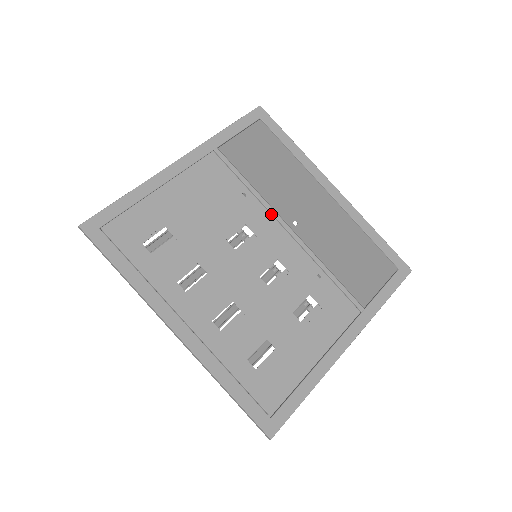
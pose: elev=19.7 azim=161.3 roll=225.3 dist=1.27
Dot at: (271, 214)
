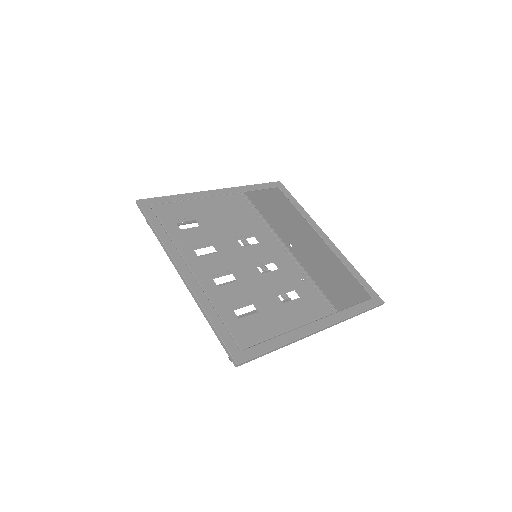
Dot at: (273, 236)
